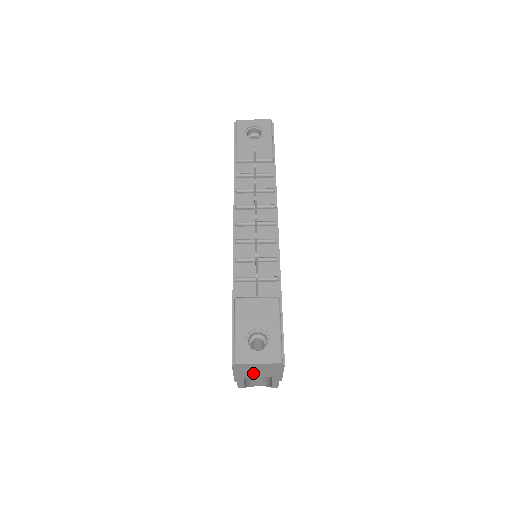
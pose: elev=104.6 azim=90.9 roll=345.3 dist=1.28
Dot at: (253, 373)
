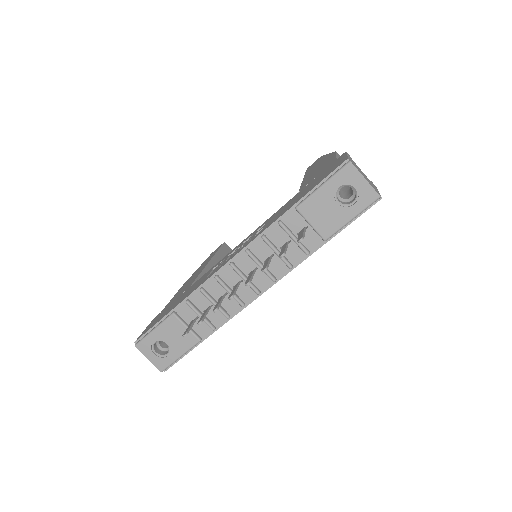
Dot at: occluded
